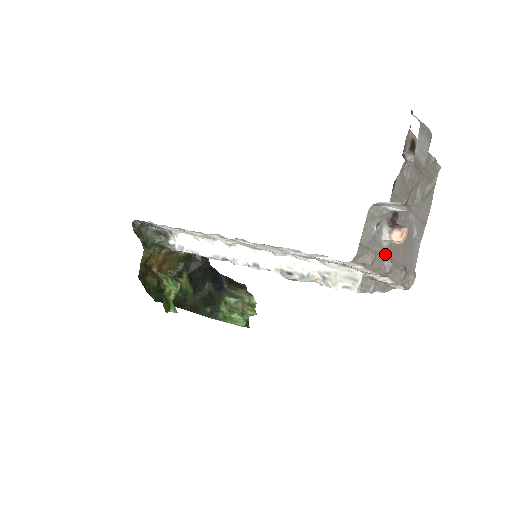
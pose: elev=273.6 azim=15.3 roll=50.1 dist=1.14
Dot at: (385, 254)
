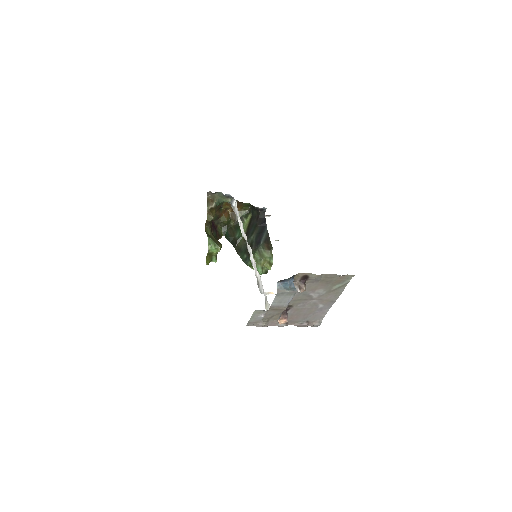
Dot at: occluded
